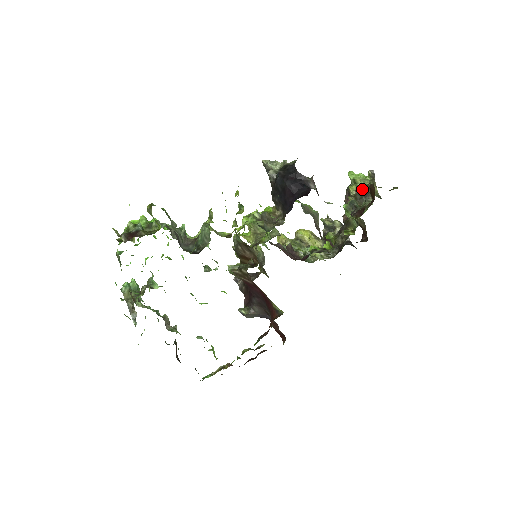
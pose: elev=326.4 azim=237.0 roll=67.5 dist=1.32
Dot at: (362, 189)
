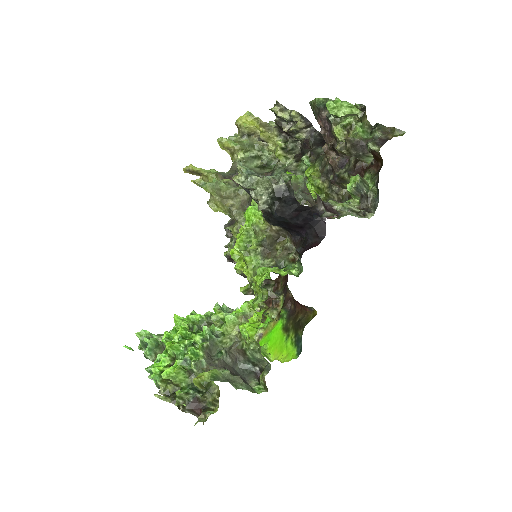
Dot at: (356, 141)
